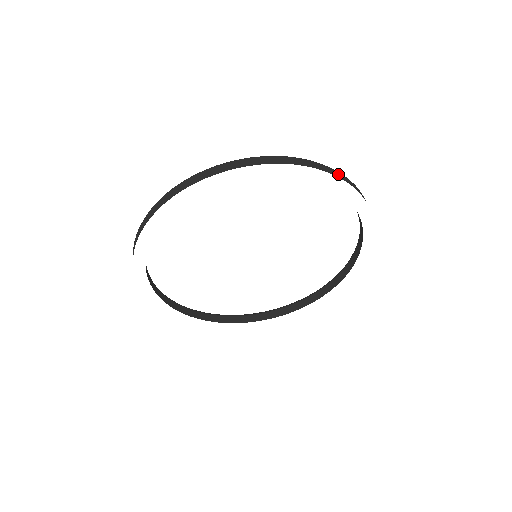
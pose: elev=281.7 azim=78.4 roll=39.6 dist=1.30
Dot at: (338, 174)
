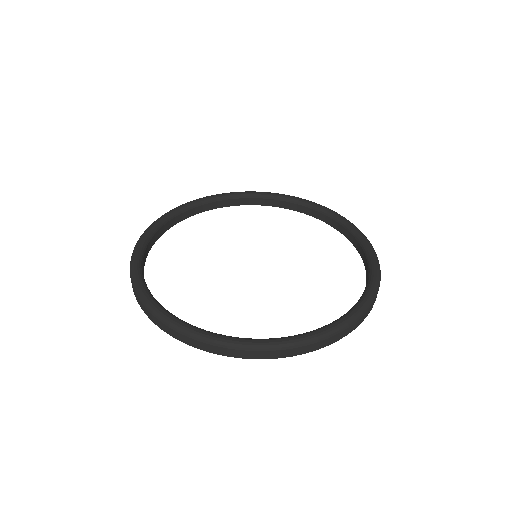
Dot at: (351, 328)
